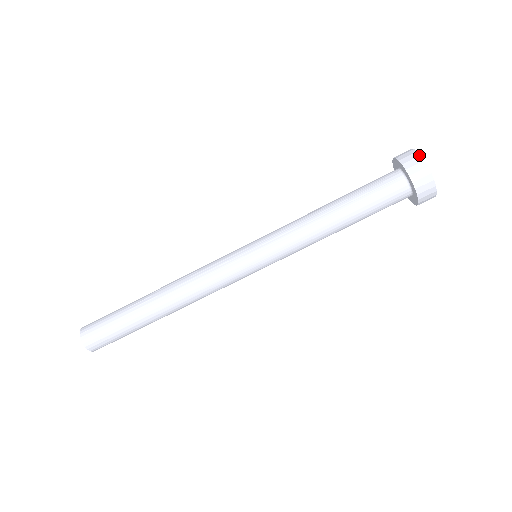
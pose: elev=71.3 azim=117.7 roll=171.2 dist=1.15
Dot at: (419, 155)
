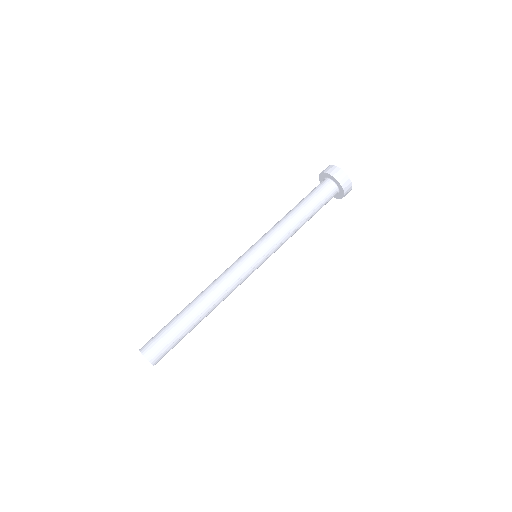
Dot at: occluded
